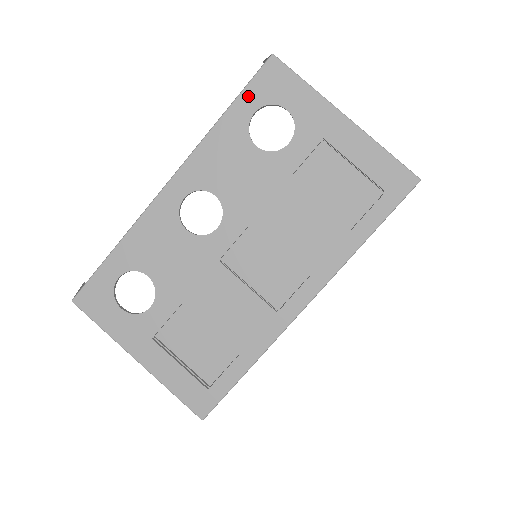
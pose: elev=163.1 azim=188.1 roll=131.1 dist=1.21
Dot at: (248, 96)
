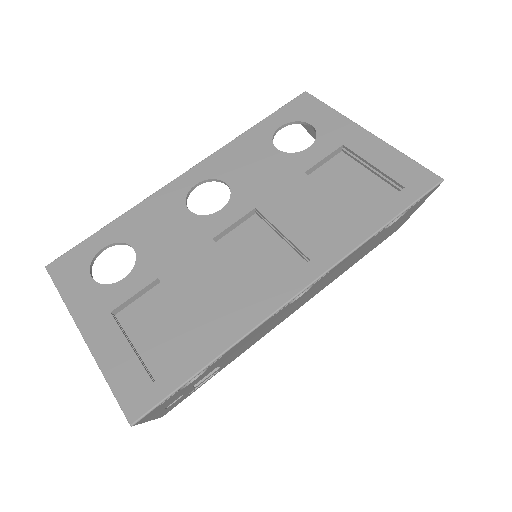
Dot at: (278, 116)
